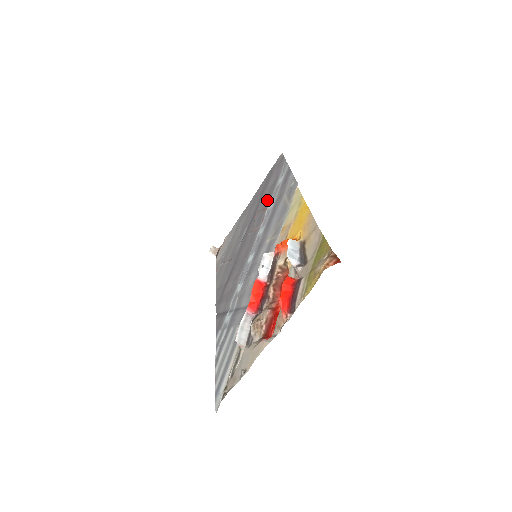
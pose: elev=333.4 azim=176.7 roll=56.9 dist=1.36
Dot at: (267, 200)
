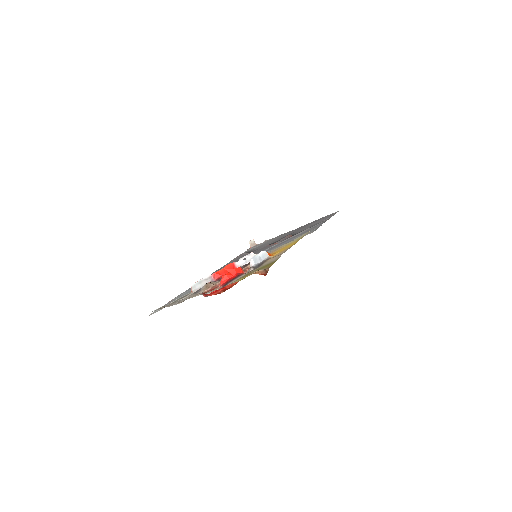
Dot at: (299, 231)
